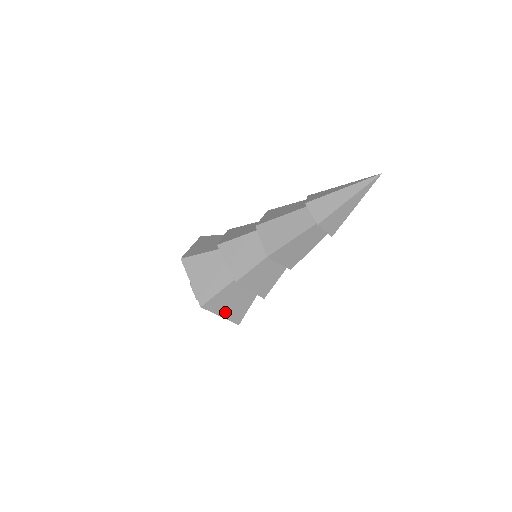
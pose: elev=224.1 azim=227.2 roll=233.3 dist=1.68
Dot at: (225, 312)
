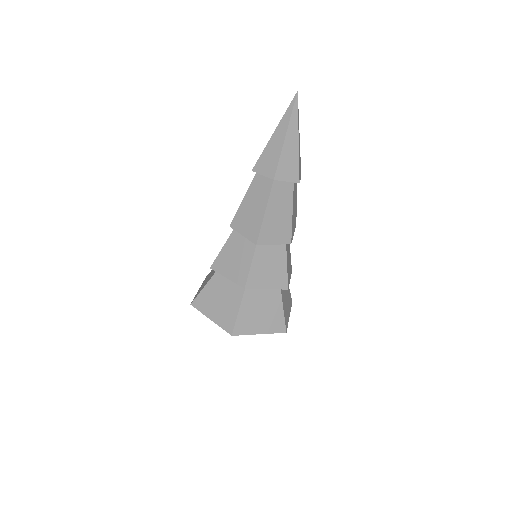
Dot at: (261, 327)
